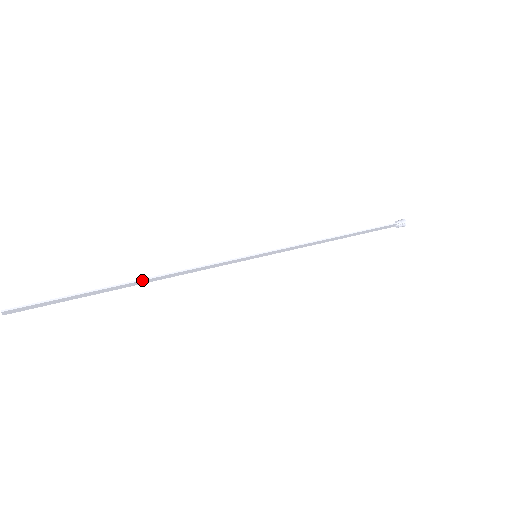
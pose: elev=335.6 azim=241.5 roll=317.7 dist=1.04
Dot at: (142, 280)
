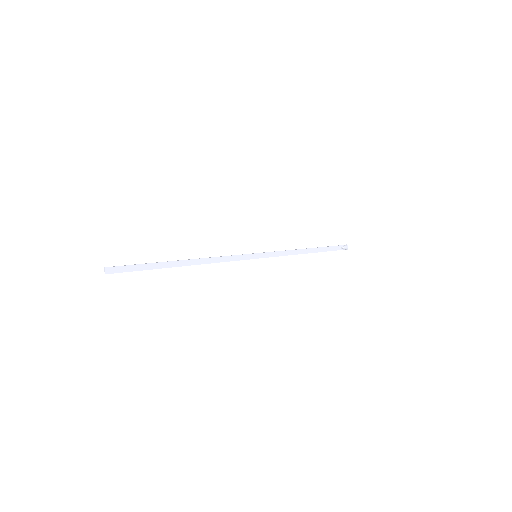
Dot at: (187, 260)
